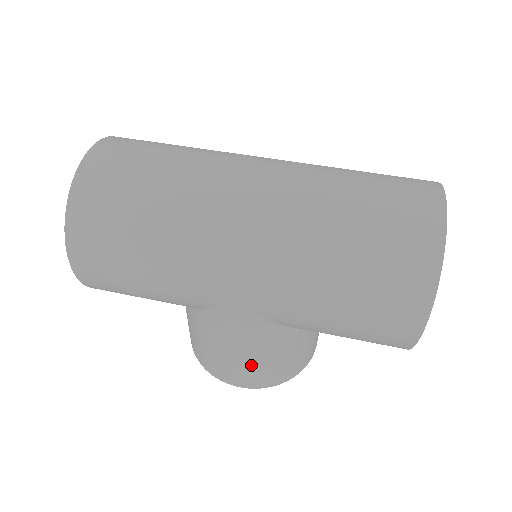
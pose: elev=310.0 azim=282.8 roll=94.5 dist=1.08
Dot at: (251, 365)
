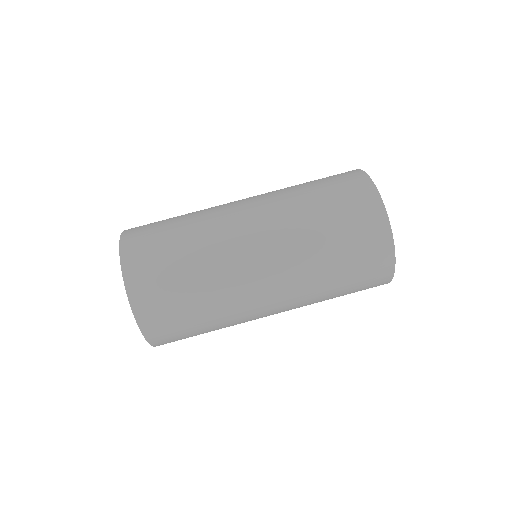
Dot at: occluded
